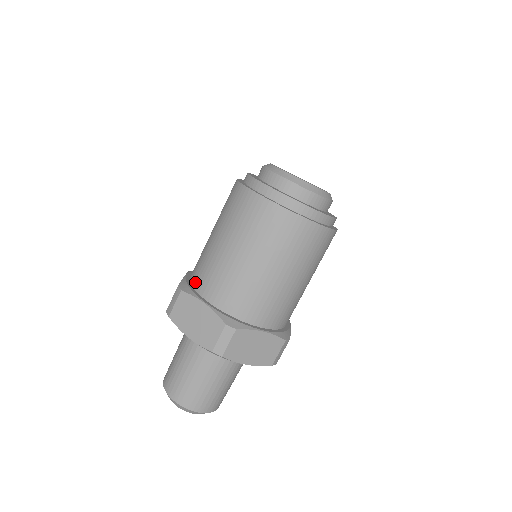
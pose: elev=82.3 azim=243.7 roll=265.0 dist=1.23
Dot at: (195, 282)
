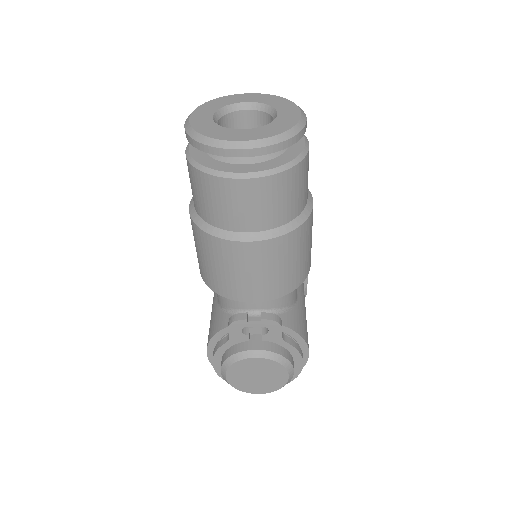
Dot at: occluded
